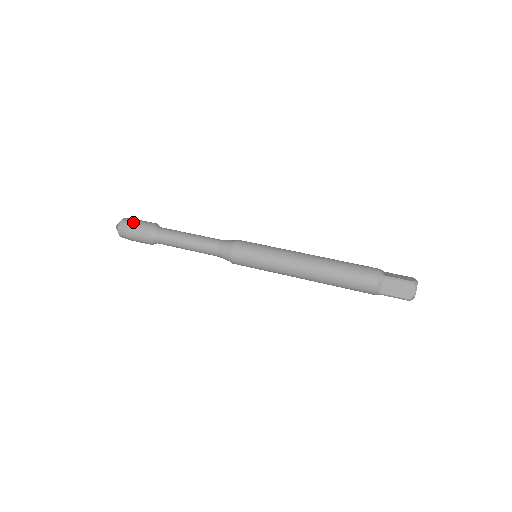
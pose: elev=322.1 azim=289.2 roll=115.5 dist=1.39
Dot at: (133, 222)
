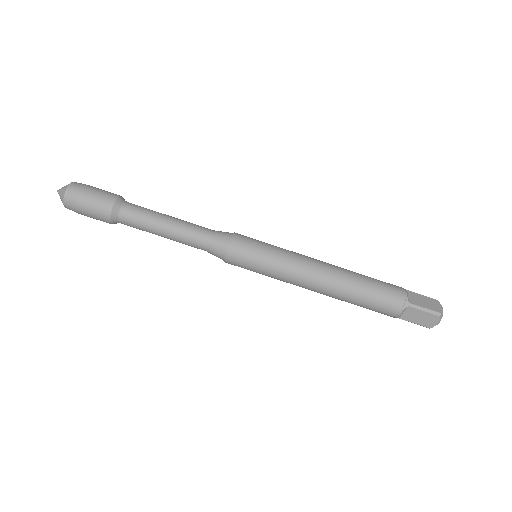
Dot at: occluded
